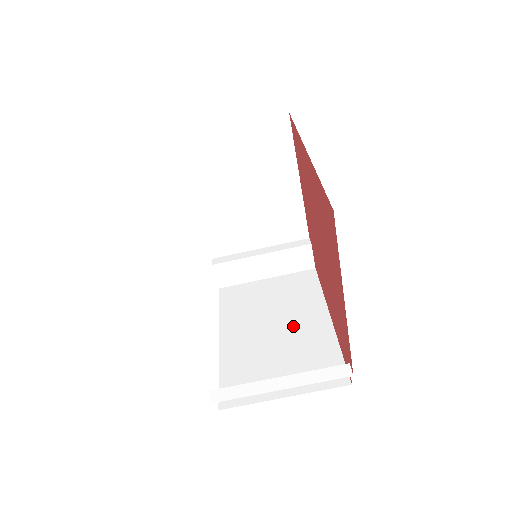
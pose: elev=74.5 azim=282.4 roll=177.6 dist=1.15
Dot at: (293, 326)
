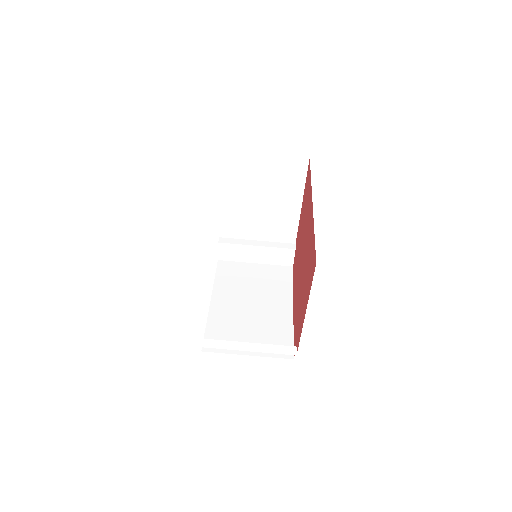
Dot at: (265, 307)
